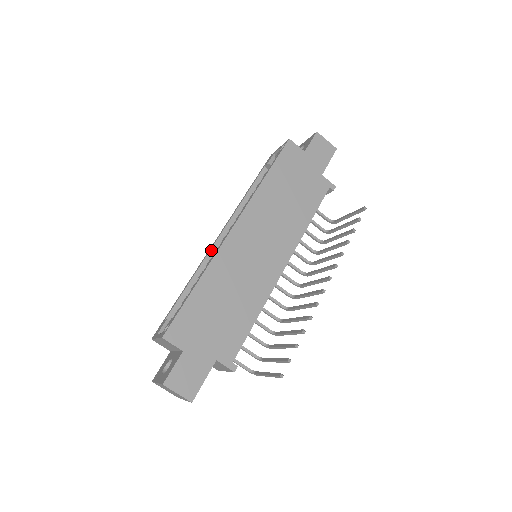
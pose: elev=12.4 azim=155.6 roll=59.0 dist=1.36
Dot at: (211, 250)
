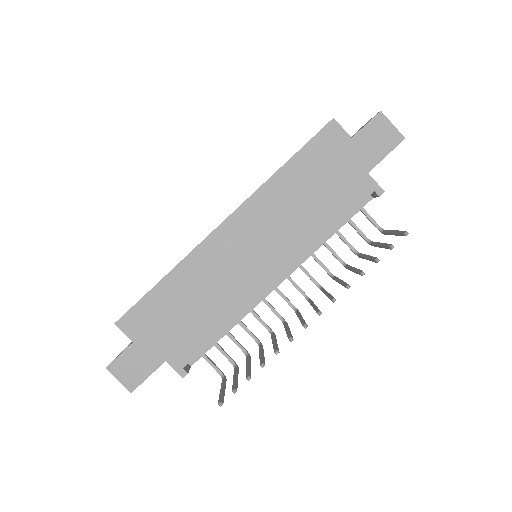
Dot at: occluded
